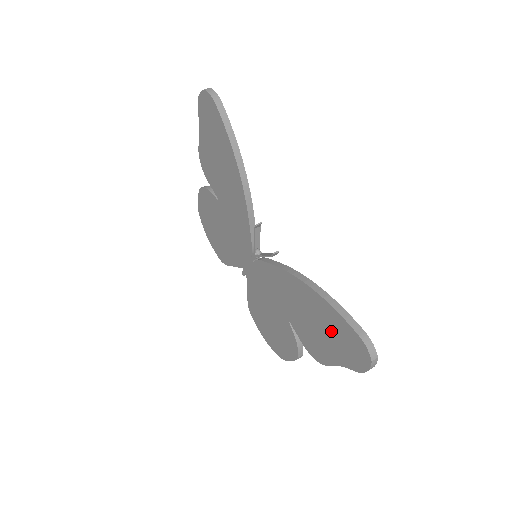
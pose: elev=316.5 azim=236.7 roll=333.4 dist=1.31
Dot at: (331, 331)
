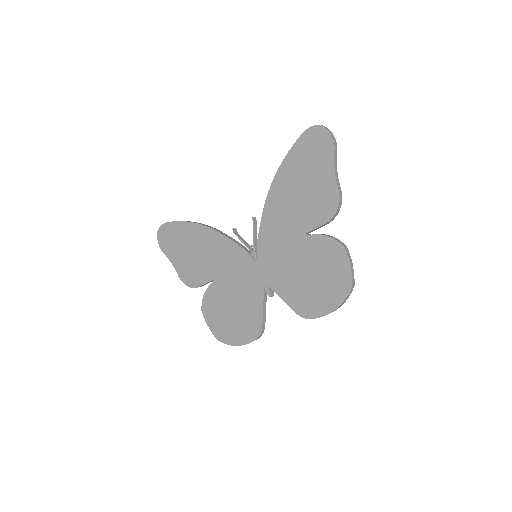
Dot at: (305, 167)
